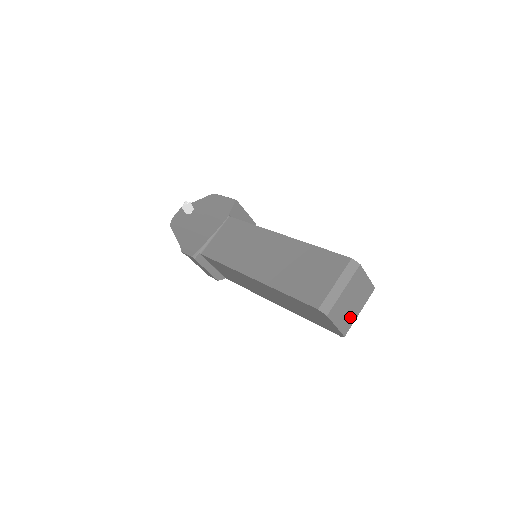
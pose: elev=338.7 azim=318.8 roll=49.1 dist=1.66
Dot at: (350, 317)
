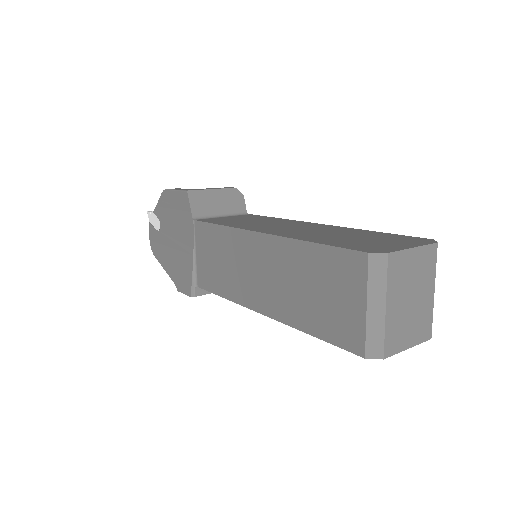
Dot at: (422, 315)
